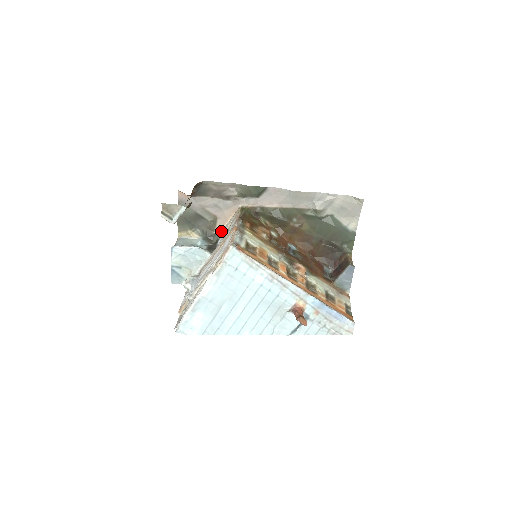
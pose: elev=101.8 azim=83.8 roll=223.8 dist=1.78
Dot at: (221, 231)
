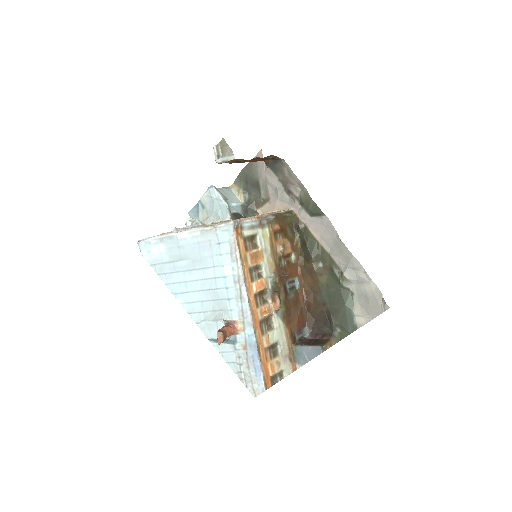
Dot at: (262, 214)
